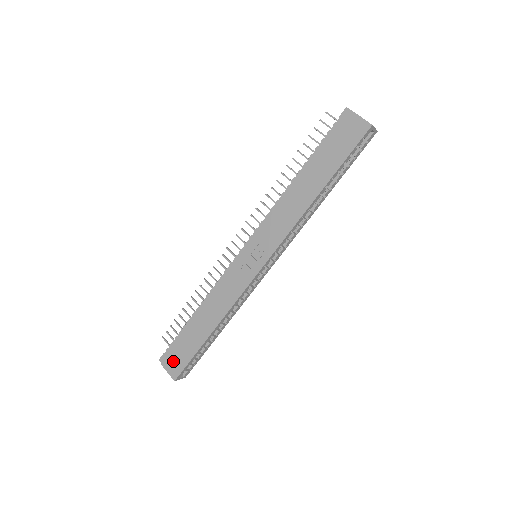
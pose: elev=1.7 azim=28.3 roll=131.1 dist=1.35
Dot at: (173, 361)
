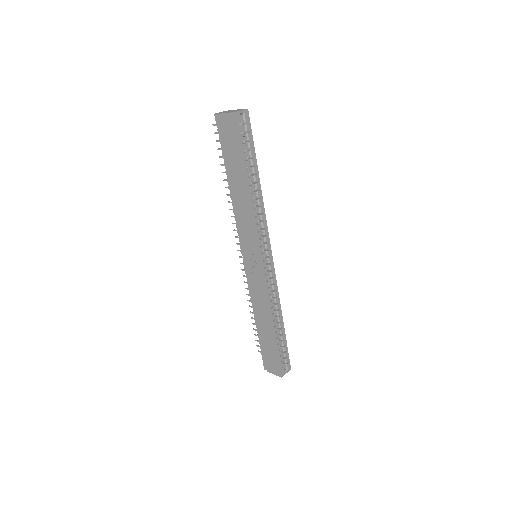
Dot at: (270, 364)
